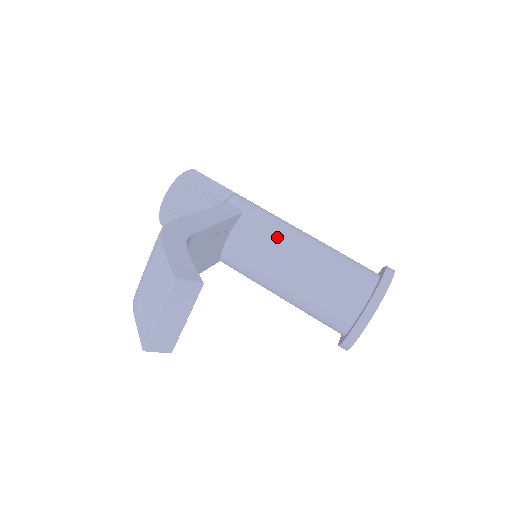
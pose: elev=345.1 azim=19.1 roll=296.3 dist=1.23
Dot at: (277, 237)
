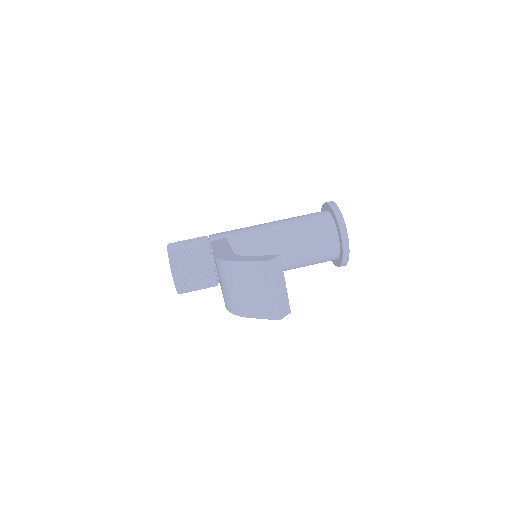
Dot at: (258, 235)
